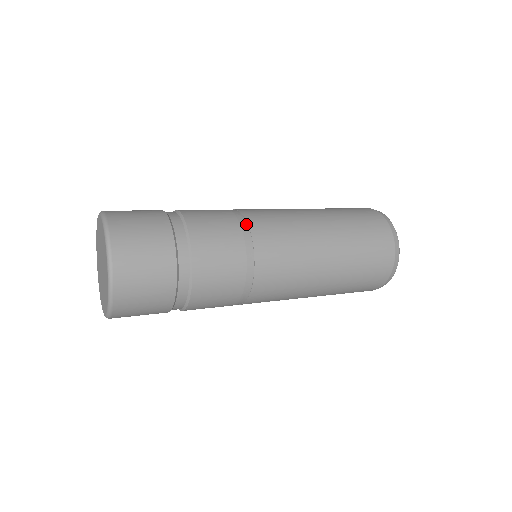
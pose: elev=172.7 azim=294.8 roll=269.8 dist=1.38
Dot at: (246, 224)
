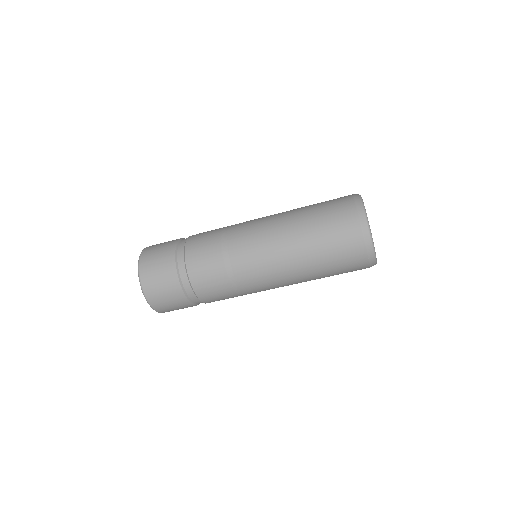
Dot at: occluded
